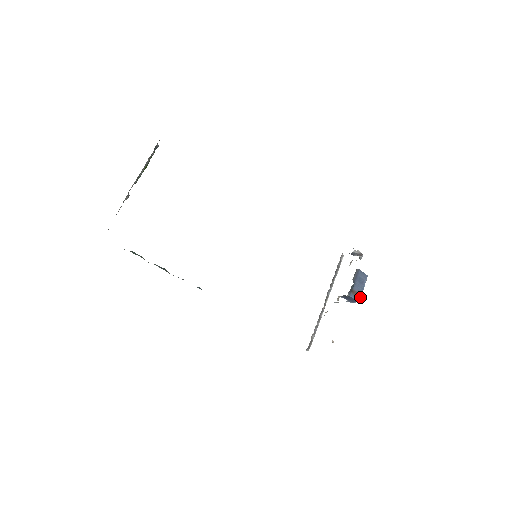
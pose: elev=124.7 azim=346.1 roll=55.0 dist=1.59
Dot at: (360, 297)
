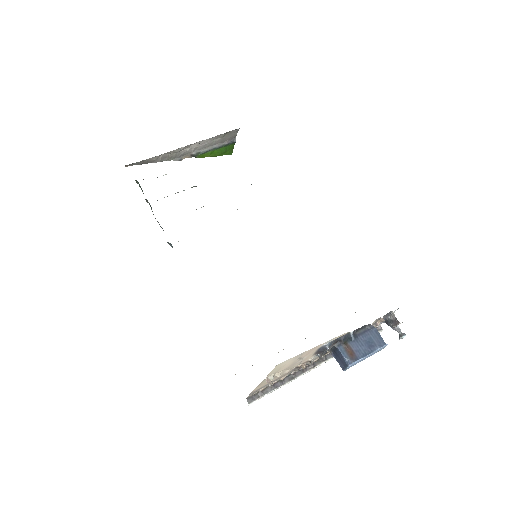
Dot at: (354, 360)
